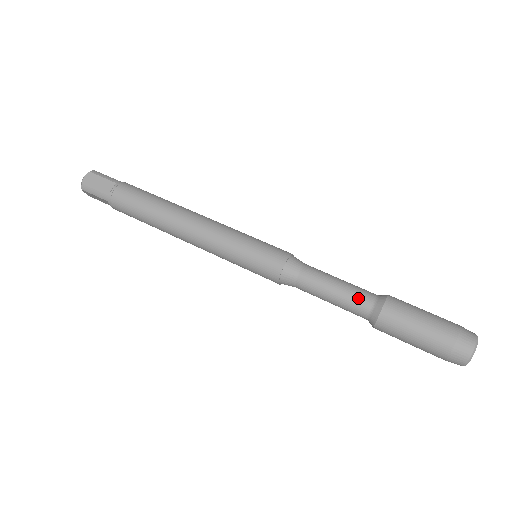
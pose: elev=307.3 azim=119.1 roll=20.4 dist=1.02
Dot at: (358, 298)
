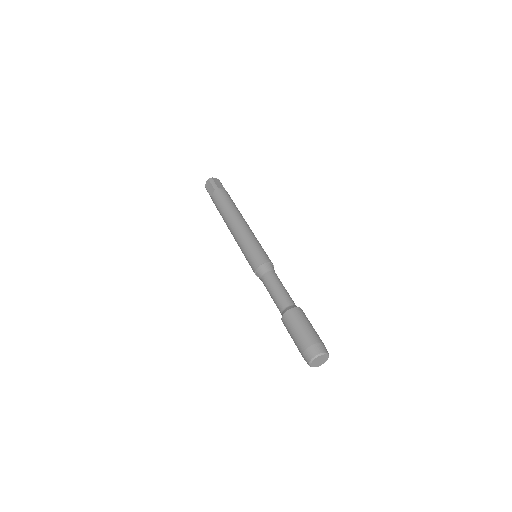
Dot at: (289, 298)
